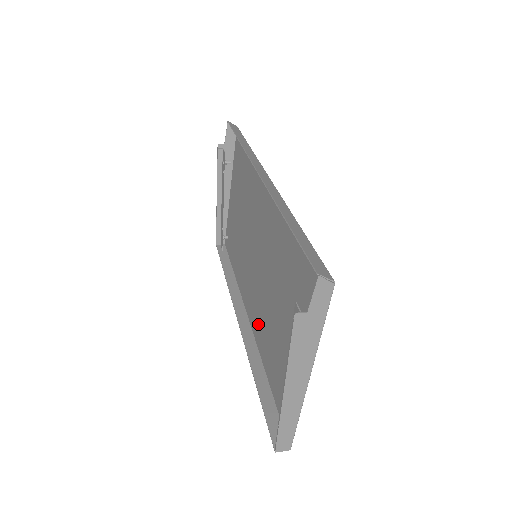
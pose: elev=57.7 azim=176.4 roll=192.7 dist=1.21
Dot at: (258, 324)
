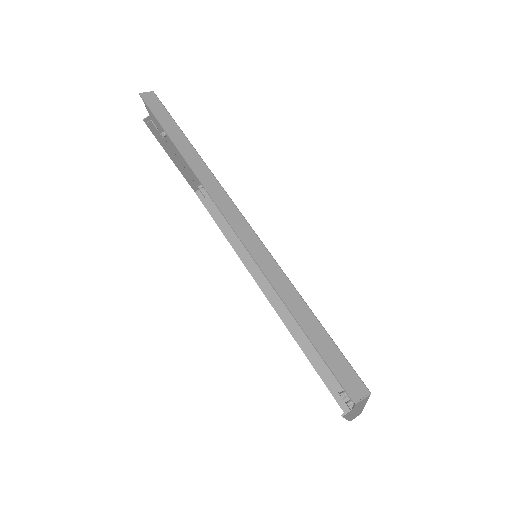
Dot at: occluded
